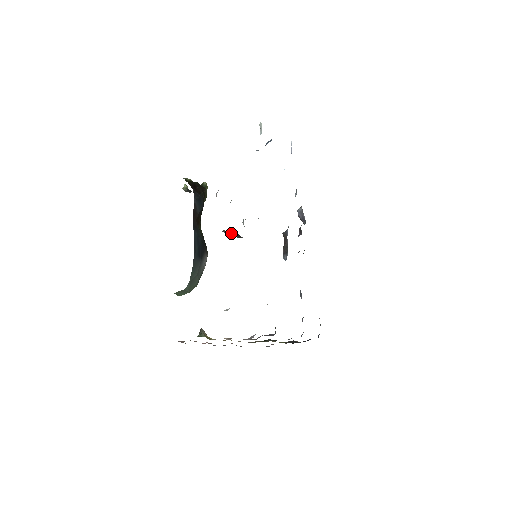
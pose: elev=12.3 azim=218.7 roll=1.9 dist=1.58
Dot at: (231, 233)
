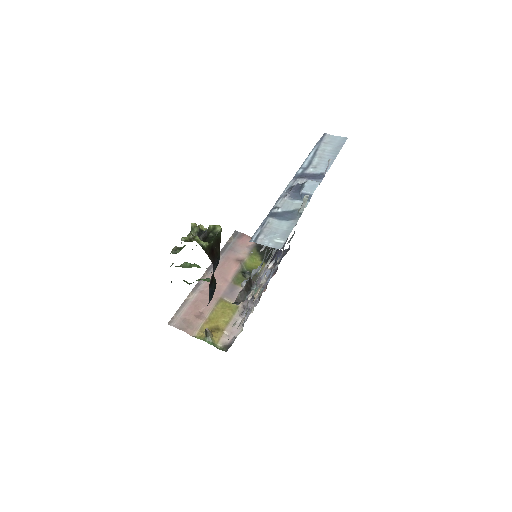
Dot at: (247, 295)
